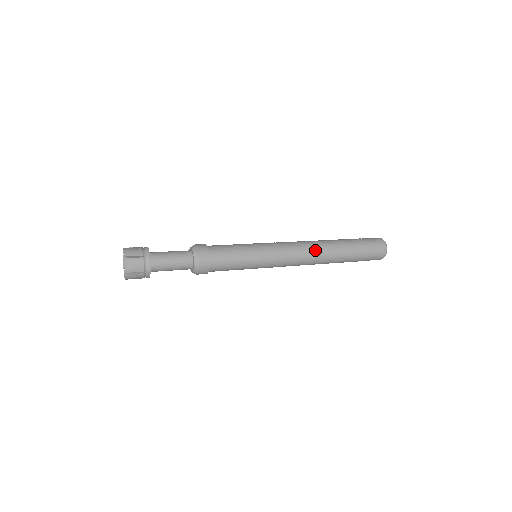
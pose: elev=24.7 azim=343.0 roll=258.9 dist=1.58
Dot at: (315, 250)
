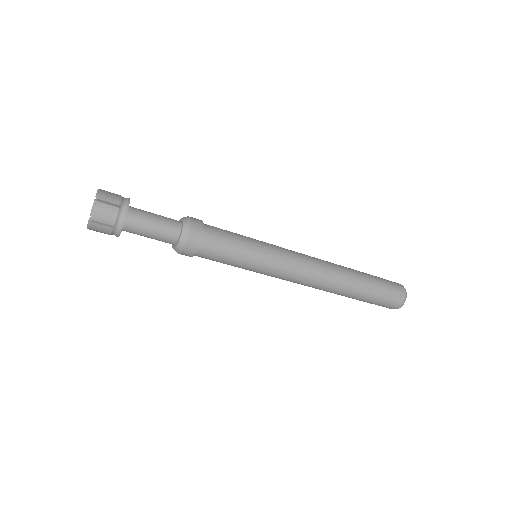
Dot at: (327, 272)
